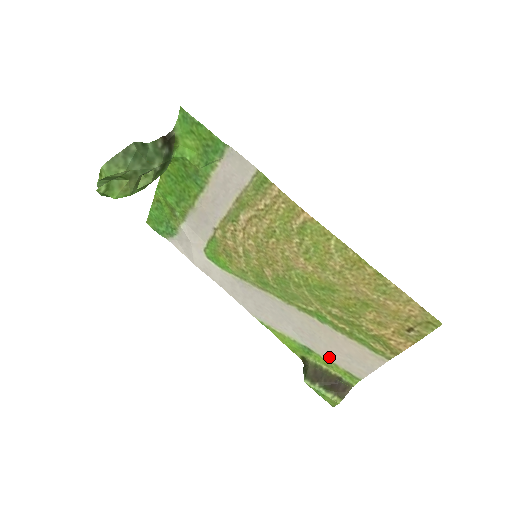
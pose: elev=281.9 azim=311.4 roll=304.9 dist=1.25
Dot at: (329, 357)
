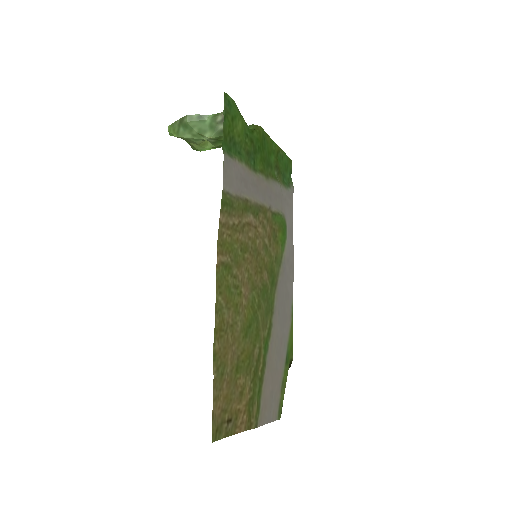
Dot at: (281, 380)
